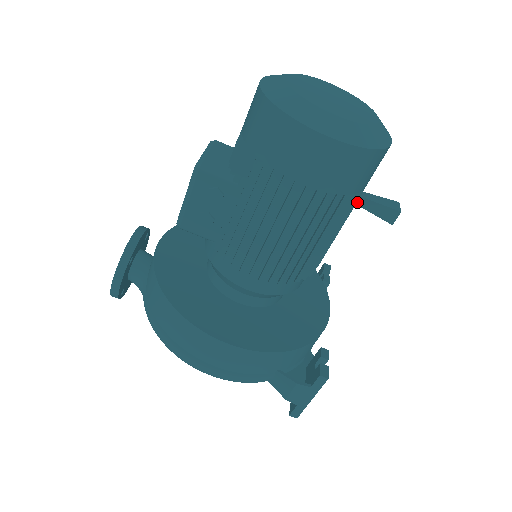
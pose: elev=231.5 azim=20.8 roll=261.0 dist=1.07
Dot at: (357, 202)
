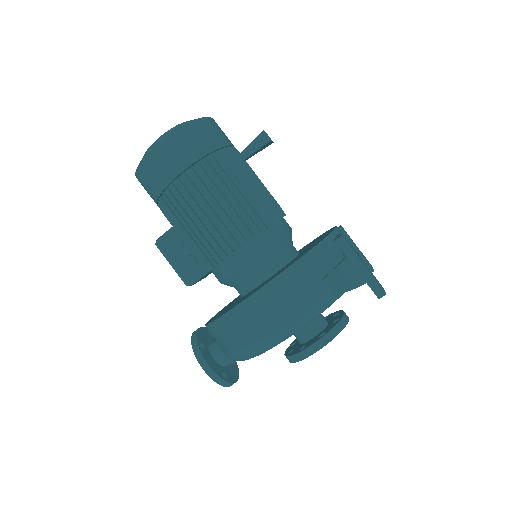
Dot at: (243, 158)
